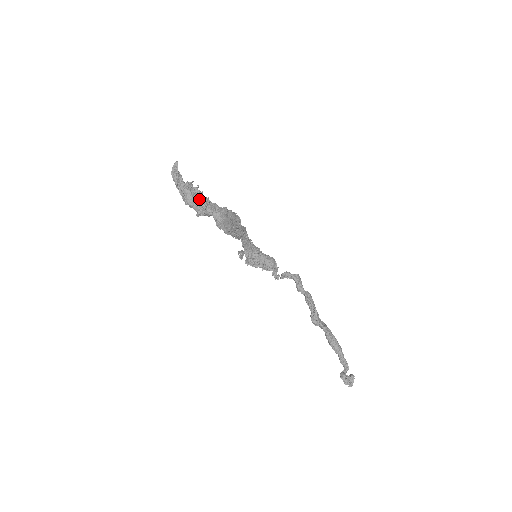
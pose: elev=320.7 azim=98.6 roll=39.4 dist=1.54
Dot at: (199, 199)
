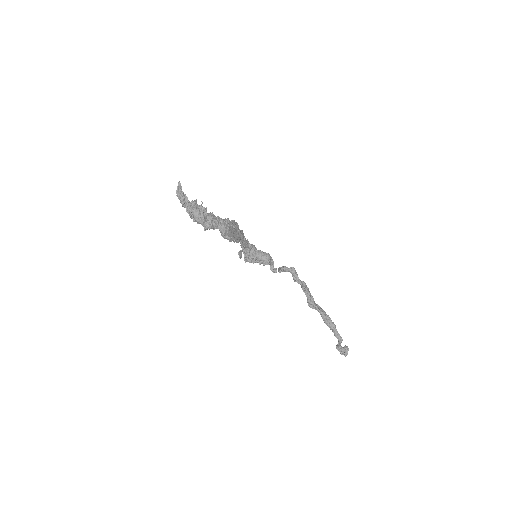
Dot at: (205, 215)
